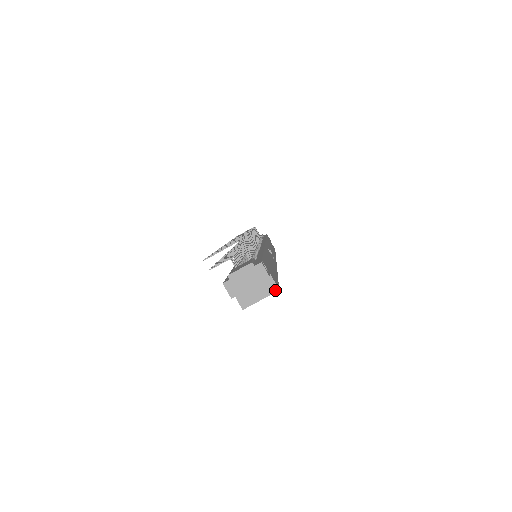
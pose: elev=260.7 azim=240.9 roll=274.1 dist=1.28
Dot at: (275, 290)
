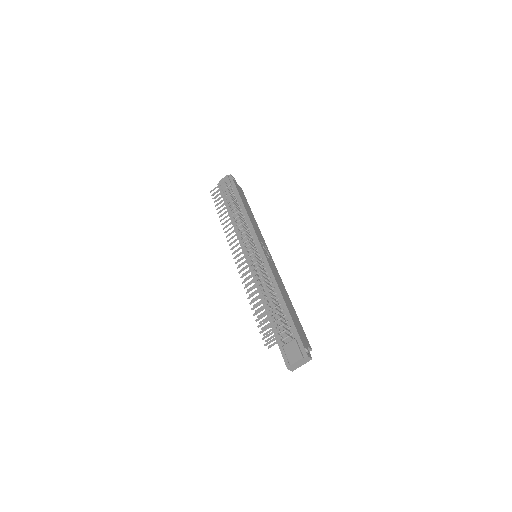
Dot at: occluded
